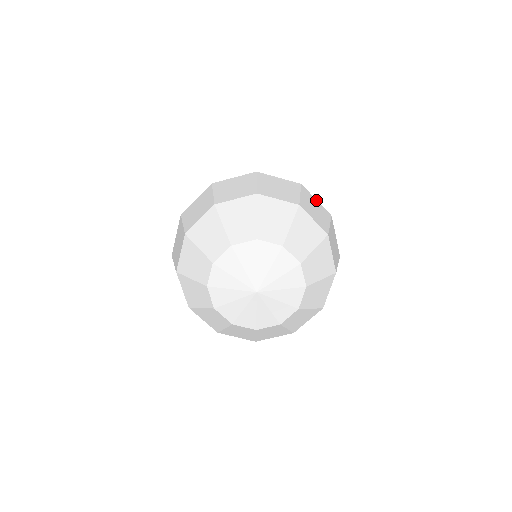
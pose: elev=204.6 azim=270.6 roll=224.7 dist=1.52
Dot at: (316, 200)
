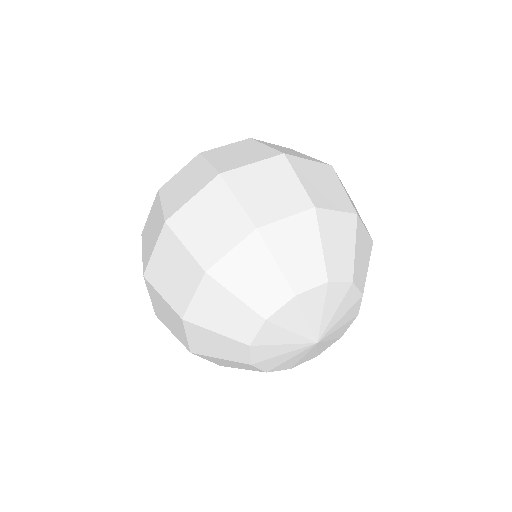
Dot at: occluded
